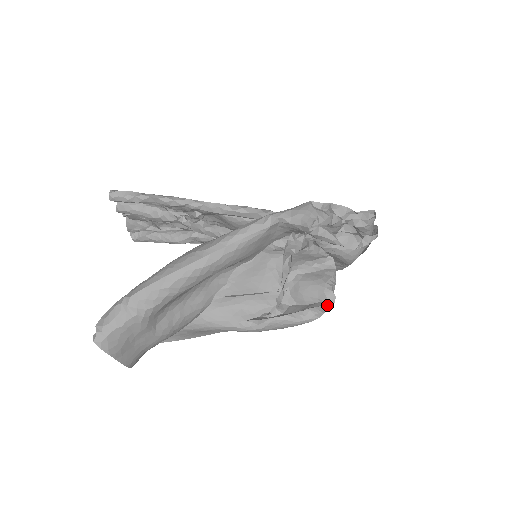
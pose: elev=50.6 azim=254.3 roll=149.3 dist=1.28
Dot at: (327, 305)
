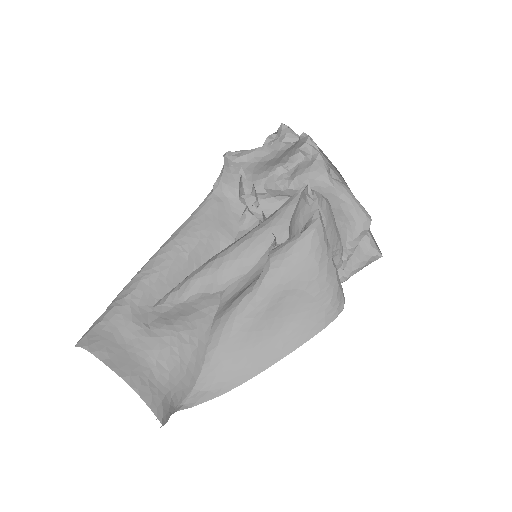
Dot at: (305, 194)
